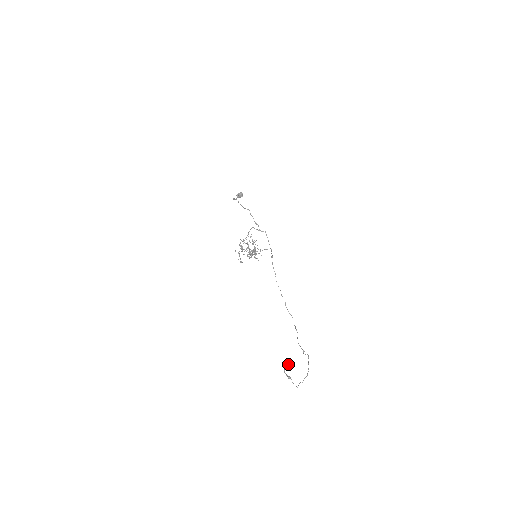
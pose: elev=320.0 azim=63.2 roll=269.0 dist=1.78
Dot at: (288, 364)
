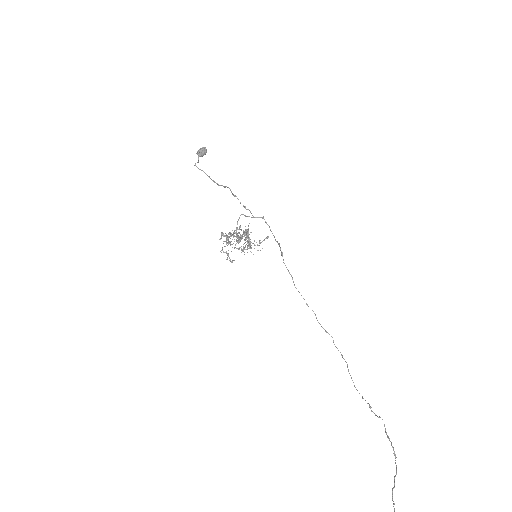
Dot at: out of frame
